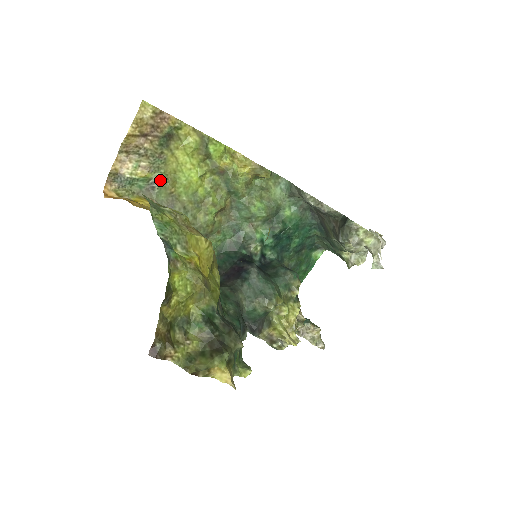
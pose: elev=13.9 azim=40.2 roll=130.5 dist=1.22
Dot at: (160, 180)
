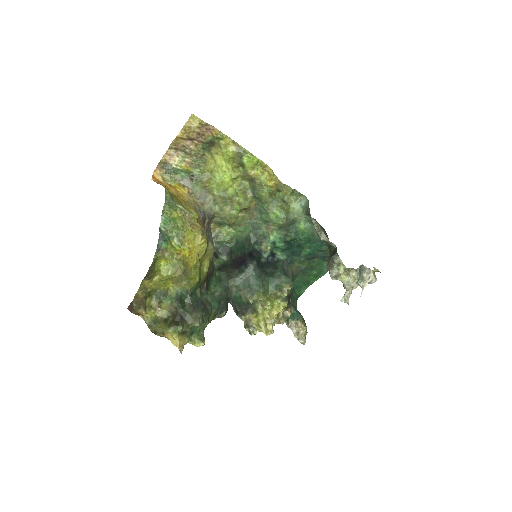
Dot at: (198, 175)
